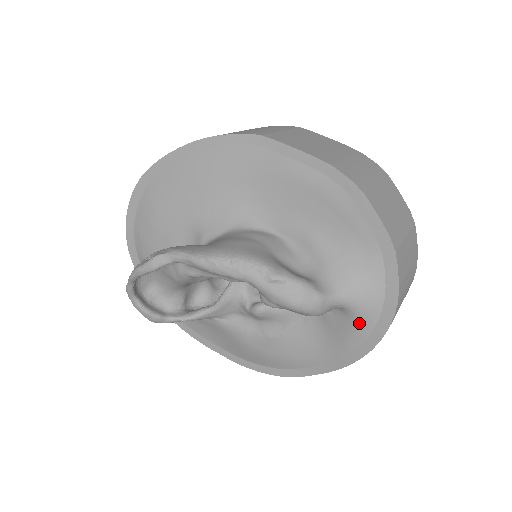
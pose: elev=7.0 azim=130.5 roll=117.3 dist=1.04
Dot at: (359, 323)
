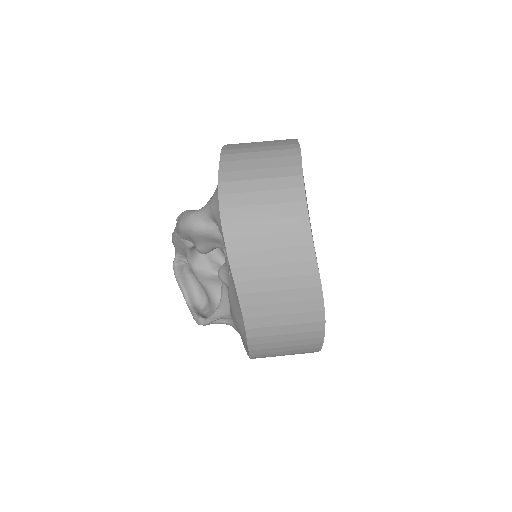
Dot at: (218, 222)
